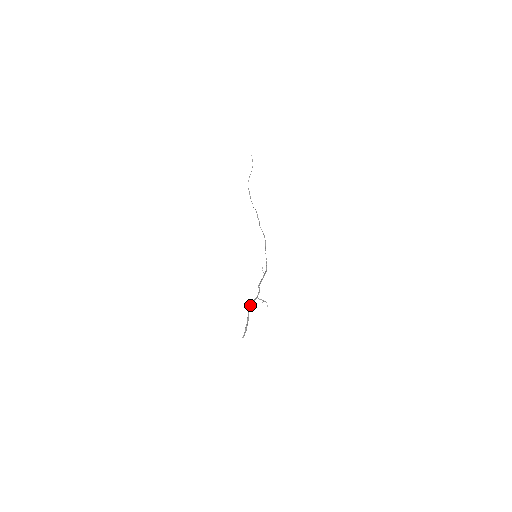
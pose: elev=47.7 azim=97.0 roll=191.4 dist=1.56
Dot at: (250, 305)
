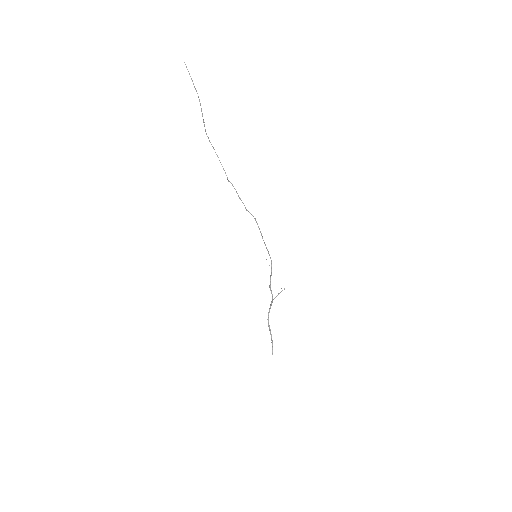
Dot at: (268, 318)
